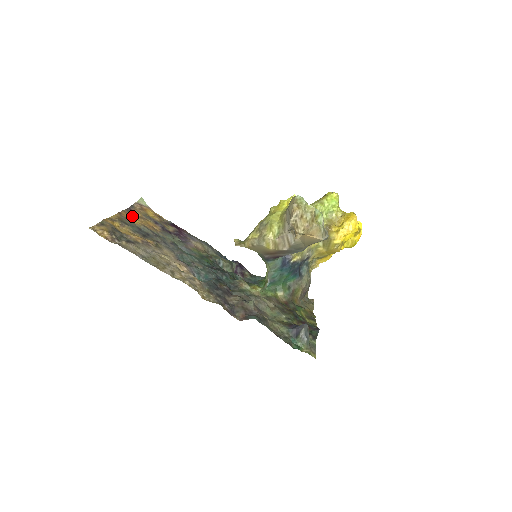
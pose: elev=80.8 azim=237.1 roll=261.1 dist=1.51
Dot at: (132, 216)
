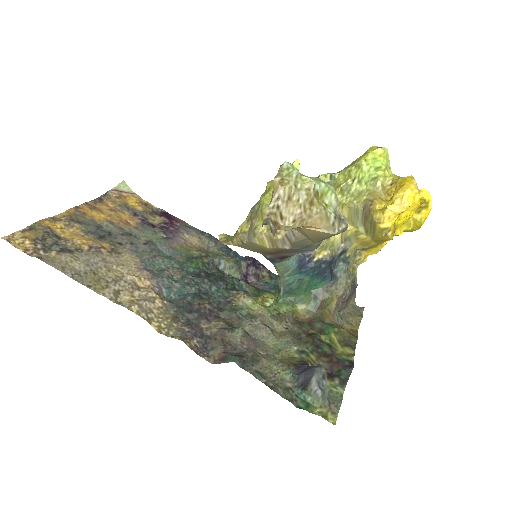
Dot at: (97, 209)
